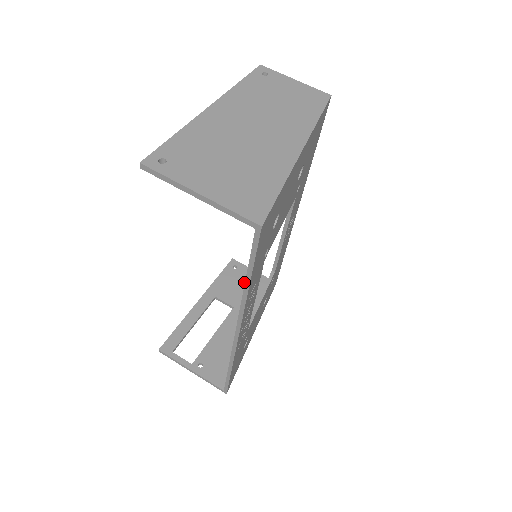
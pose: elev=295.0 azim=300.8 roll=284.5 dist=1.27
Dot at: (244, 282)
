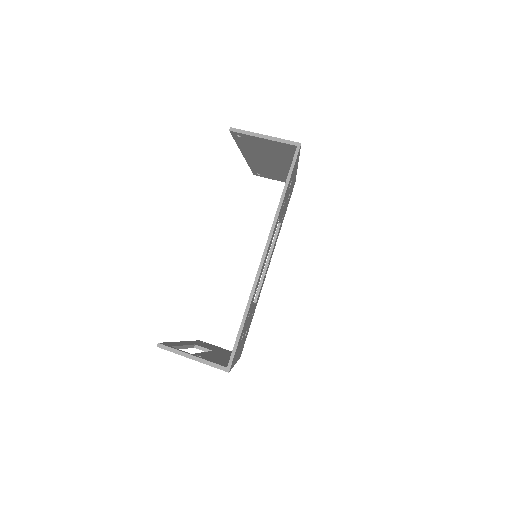
Dot at: (215, 347)
